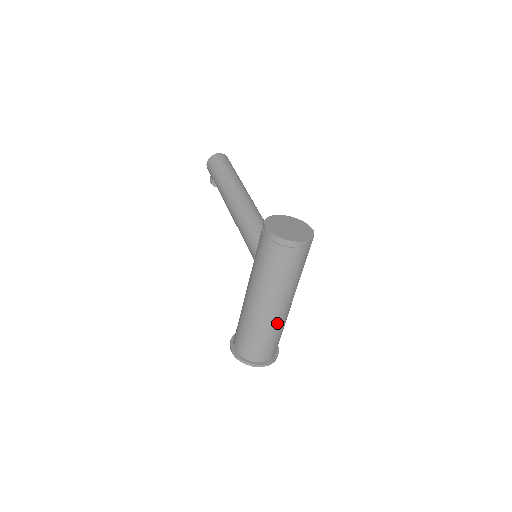
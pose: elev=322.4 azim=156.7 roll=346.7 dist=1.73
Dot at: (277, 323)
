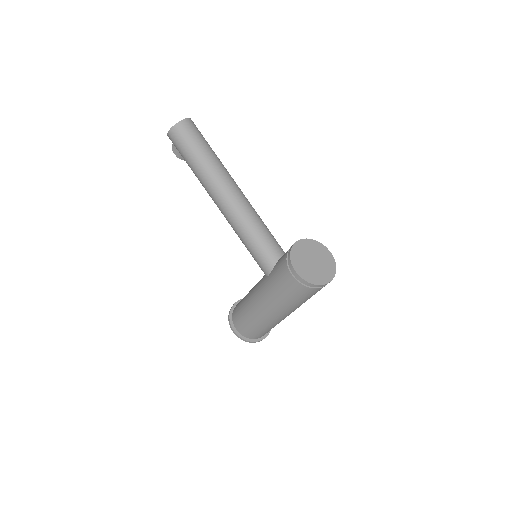
Dot at: occluded
